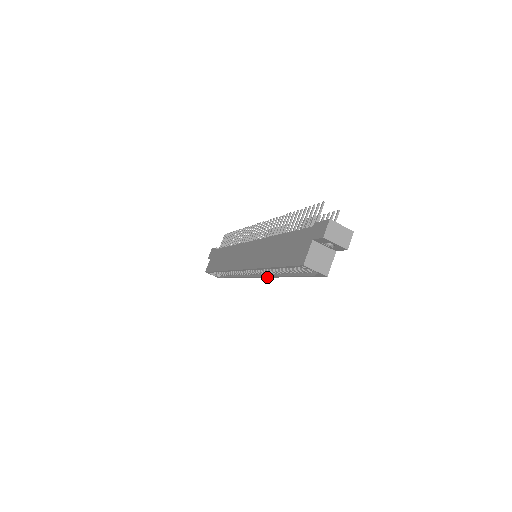
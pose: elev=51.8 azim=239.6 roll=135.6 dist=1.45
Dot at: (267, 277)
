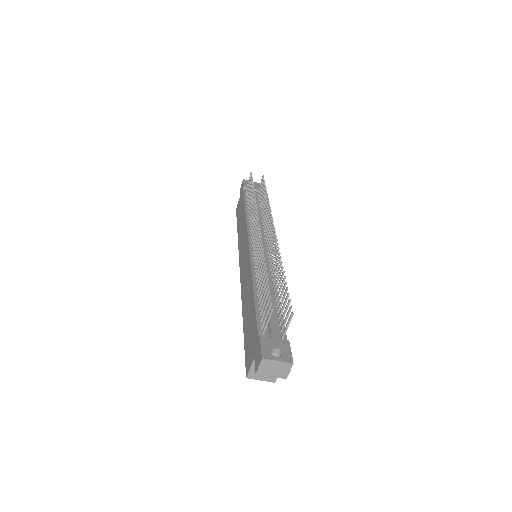
Dot at: occluded
